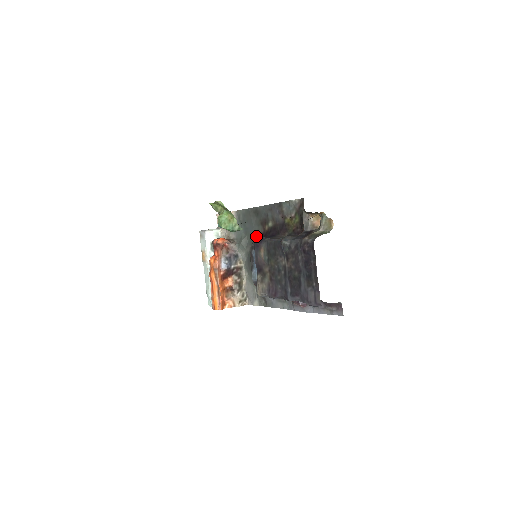
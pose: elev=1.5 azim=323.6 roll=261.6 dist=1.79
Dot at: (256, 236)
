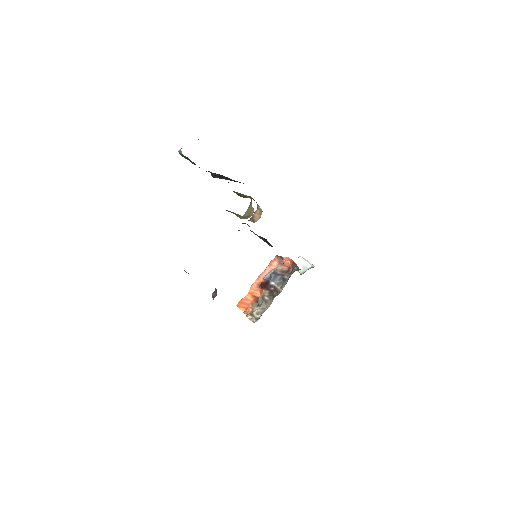
Dot at: occluded
